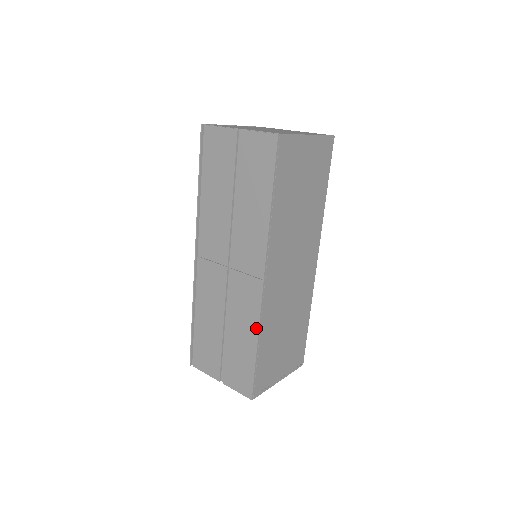
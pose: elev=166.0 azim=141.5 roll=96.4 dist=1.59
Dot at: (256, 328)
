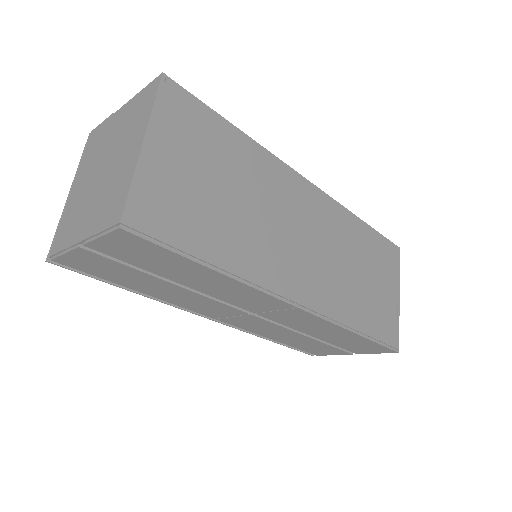
Dot at: (339, 328)
